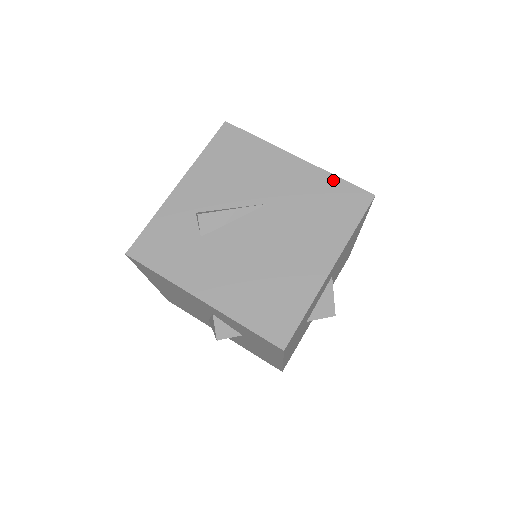
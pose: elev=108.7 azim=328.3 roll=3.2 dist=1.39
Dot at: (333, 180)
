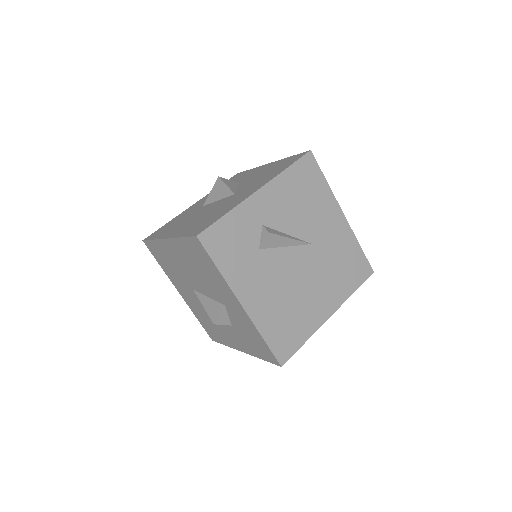
Dot at: (357, 247)
